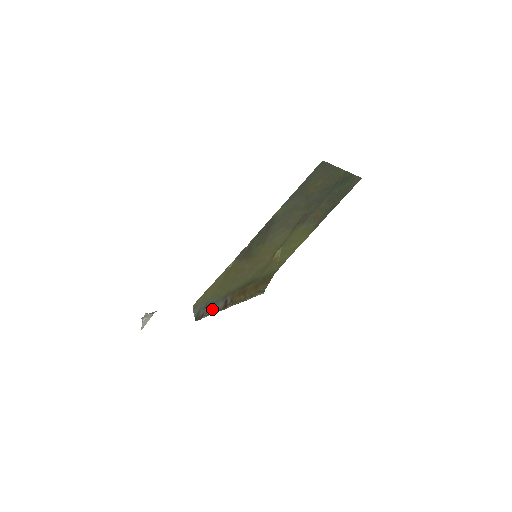
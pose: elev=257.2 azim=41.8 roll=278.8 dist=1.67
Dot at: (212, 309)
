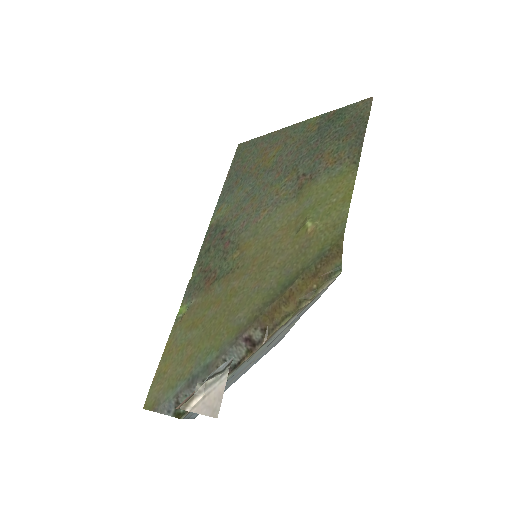
Dot at: occluded
